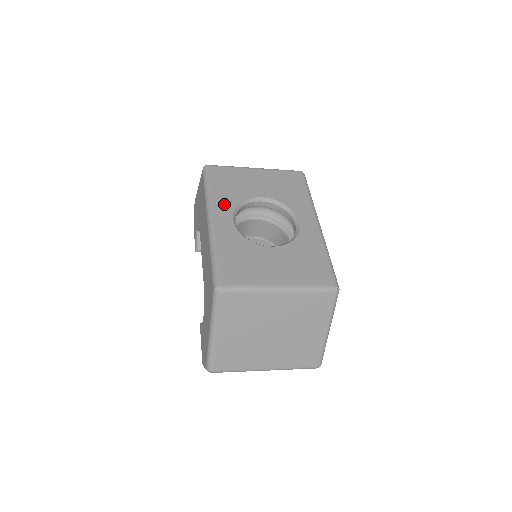
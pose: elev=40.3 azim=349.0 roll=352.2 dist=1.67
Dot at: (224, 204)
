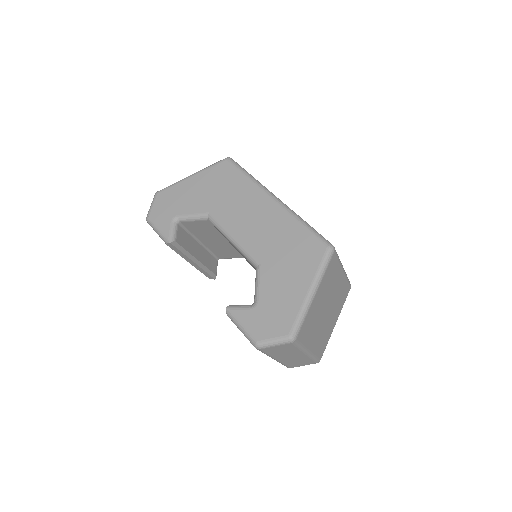
Dot at: occluded
